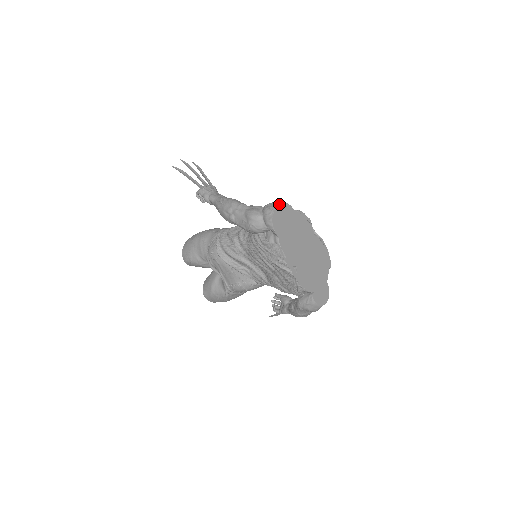
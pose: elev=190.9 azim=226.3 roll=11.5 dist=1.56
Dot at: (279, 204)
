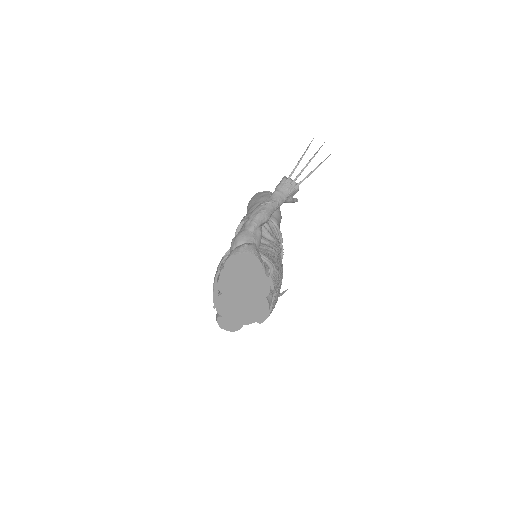
Dot at: (250, 255)
